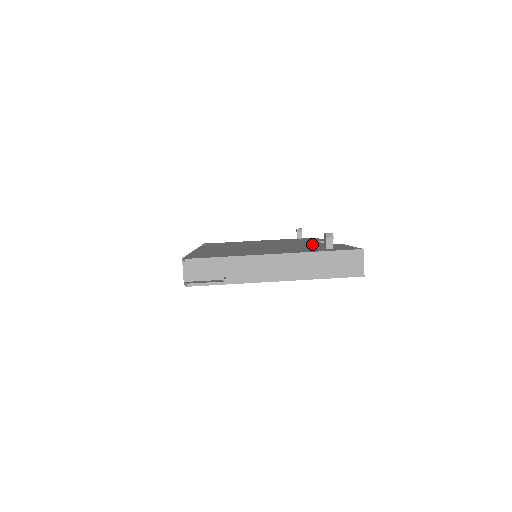
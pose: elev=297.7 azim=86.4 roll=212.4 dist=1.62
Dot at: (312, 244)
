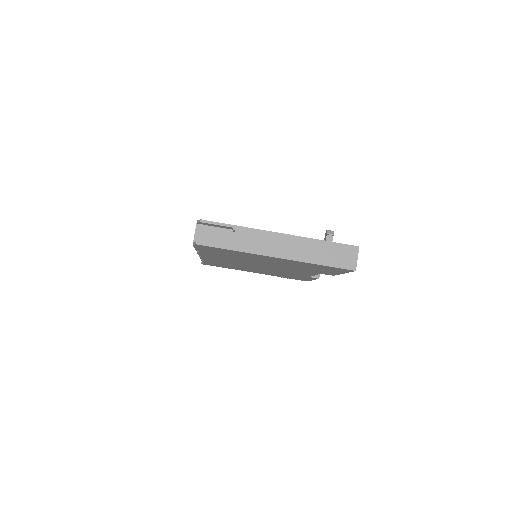
Dot at: occluded
